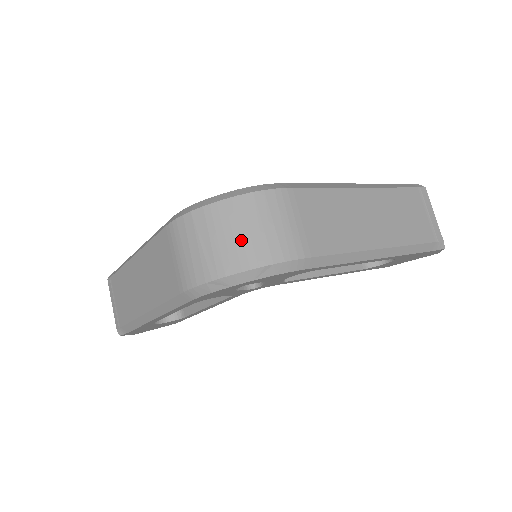
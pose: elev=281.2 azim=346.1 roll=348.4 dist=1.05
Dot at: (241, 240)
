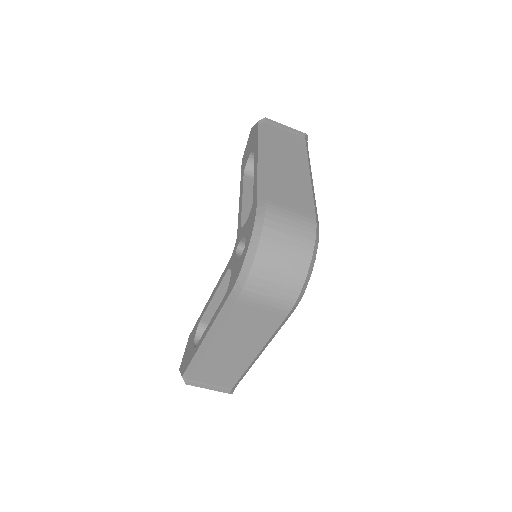
Dot at: (291, 252)
